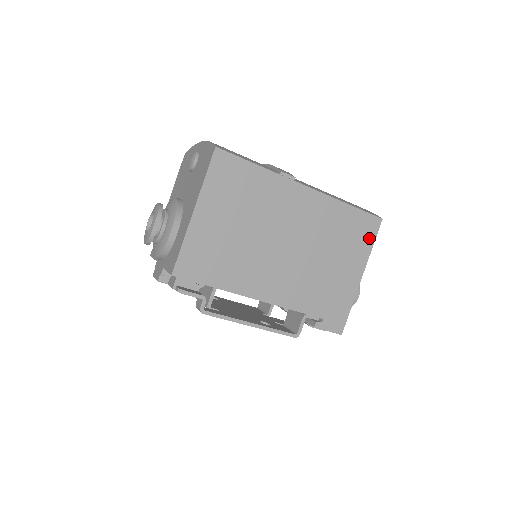
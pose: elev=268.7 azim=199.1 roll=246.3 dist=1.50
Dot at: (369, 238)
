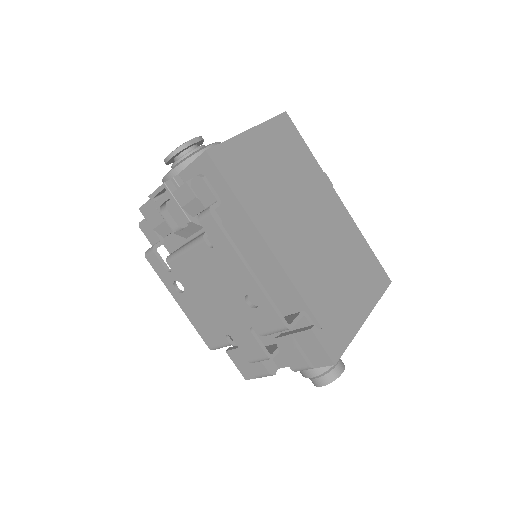
Dot at: (378, 288)
